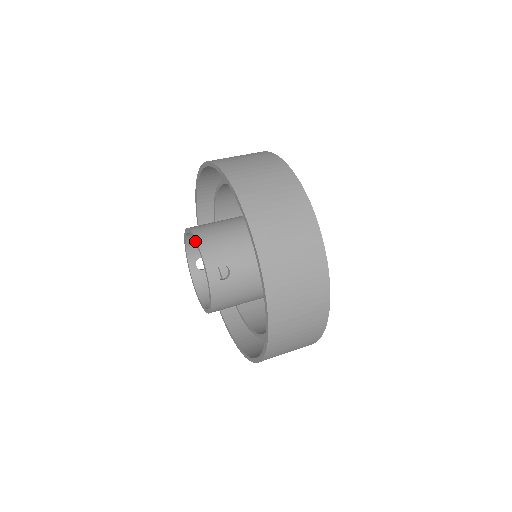
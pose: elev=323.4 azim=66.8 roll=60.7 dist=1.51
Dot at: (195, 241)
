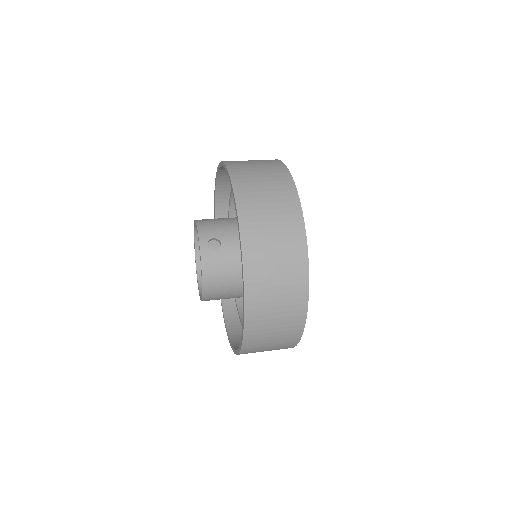
Dot at: (195, 224)
